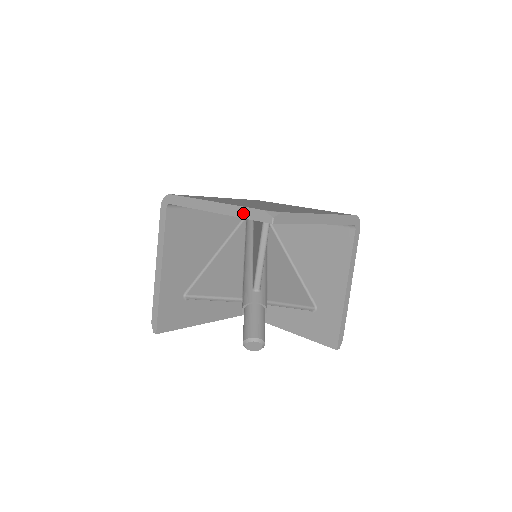
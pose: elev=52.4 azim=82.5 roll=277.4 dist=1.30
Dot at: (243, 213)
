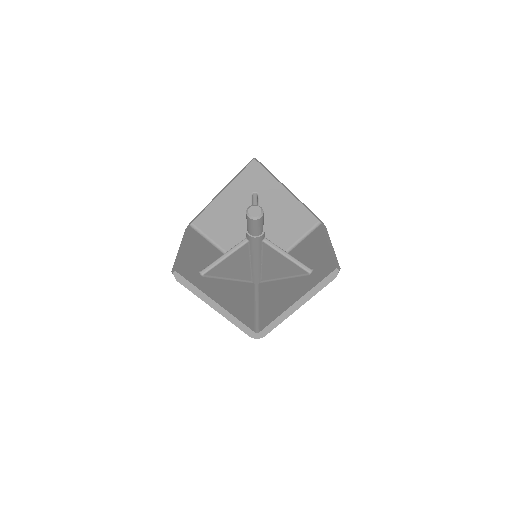
Dot at: (238, 174)
